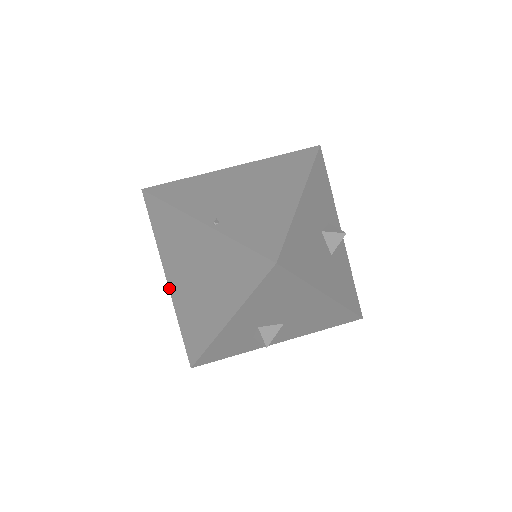
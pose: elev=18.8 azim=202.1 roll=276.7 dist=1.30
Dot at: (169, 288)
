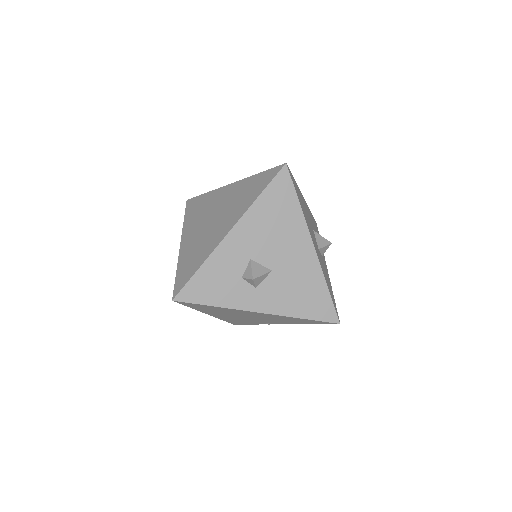
Dot at: (180, 248)
